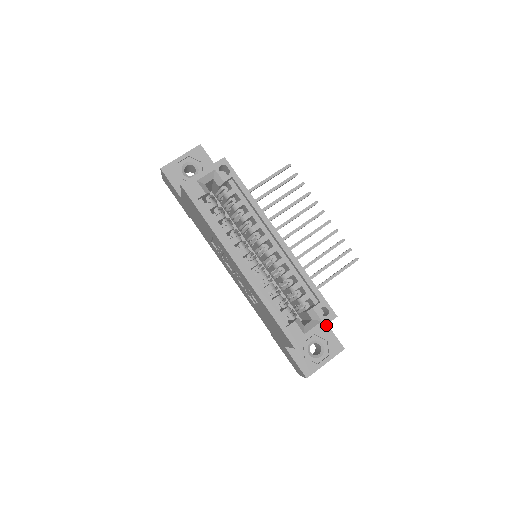
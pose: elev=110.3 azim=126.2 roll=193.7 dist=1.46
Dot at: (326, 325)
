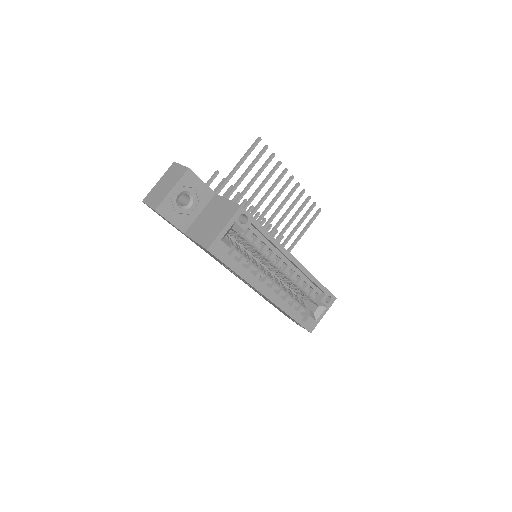
Dot at: occluded
